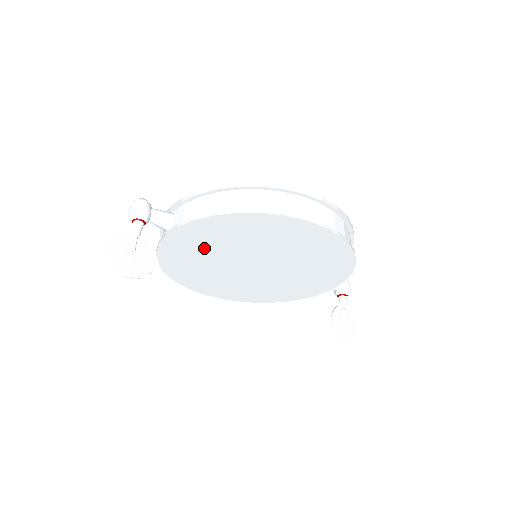
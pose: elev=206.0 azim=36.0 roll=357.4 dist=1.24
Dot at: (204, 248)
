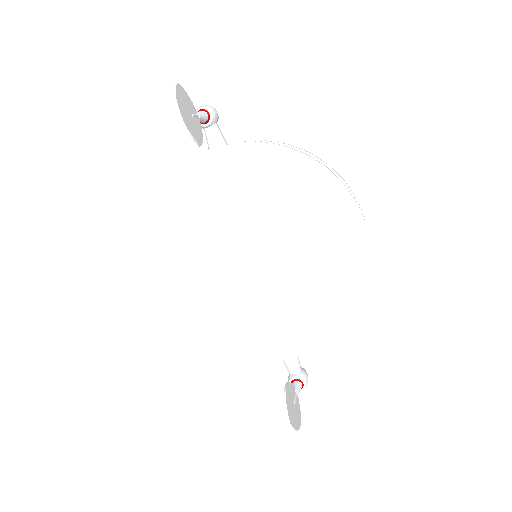
Dot at: (230, 194)
